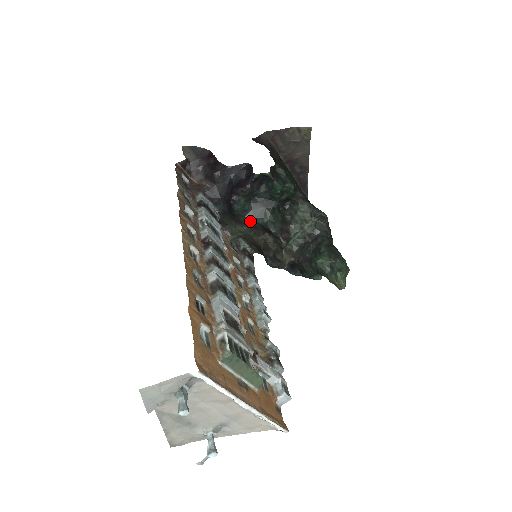
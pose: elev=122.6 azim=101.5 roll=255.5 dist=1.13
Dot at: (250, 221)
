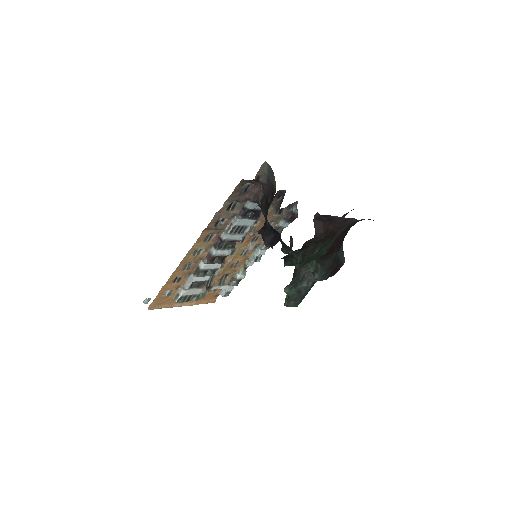
Dot at: occluded
